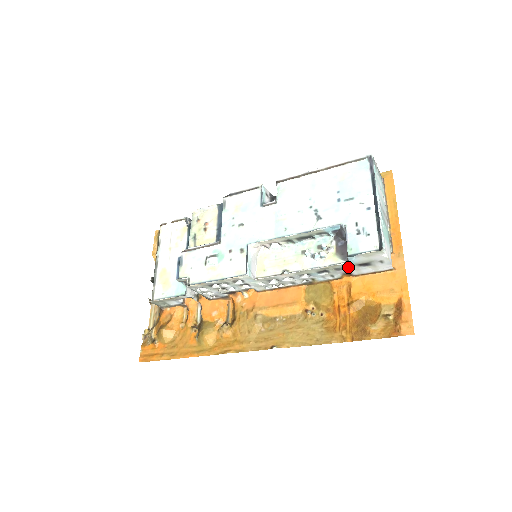
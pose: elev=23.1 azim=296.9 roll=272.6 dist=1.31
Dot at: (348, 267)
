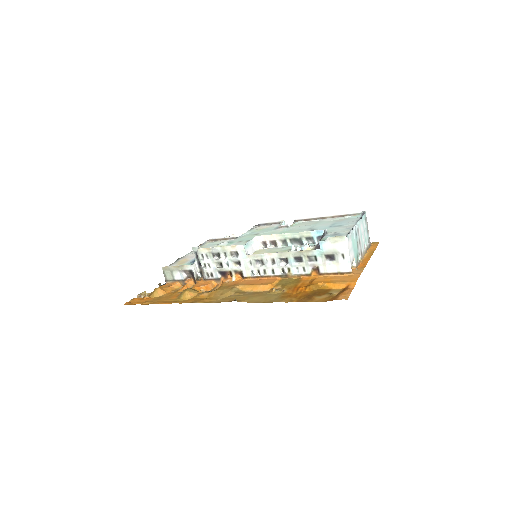
Dot at: (318, 257)
